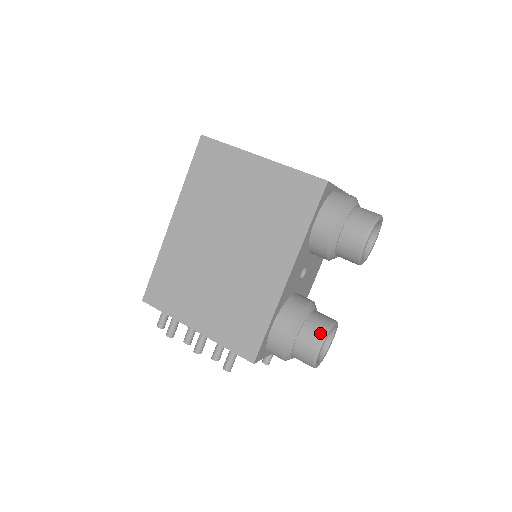
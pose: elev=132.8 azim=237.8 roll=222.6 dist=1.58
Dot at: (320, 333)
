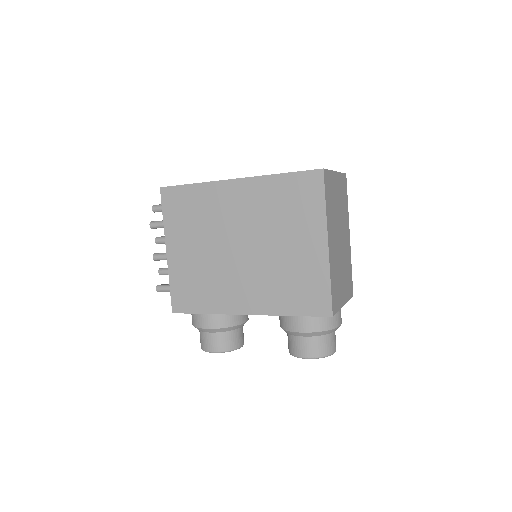
Dot at: (224, 347)
